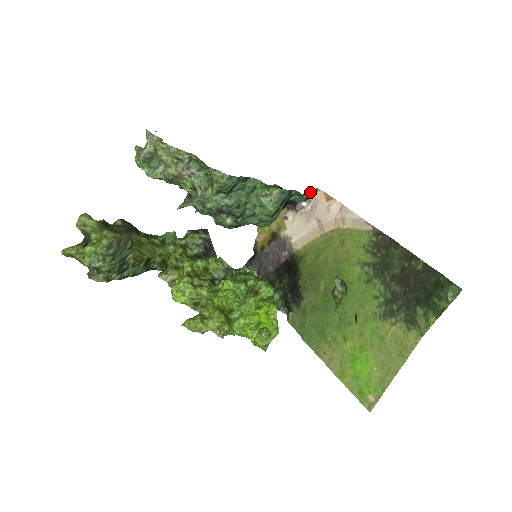
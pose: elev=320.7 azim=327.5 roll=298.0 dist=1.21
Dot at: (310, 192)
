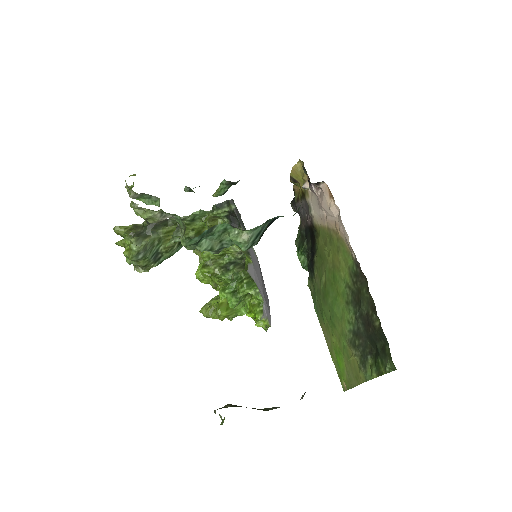
Dot at: occluded
